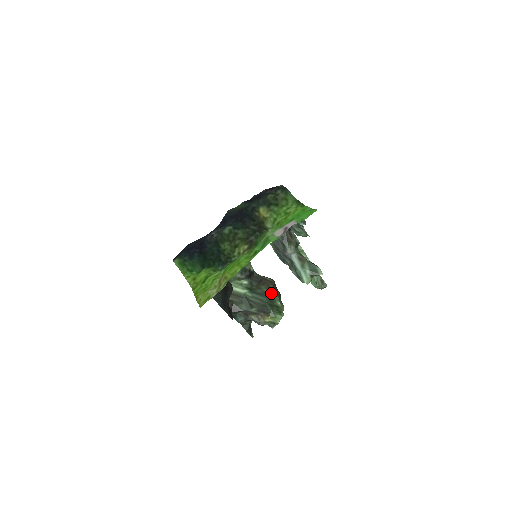
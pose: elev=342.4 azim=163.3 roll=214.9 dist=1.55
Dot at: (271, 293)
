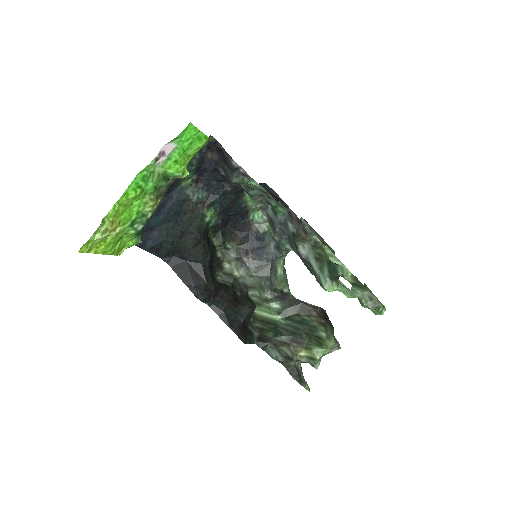
Dot at: (313, 322)
